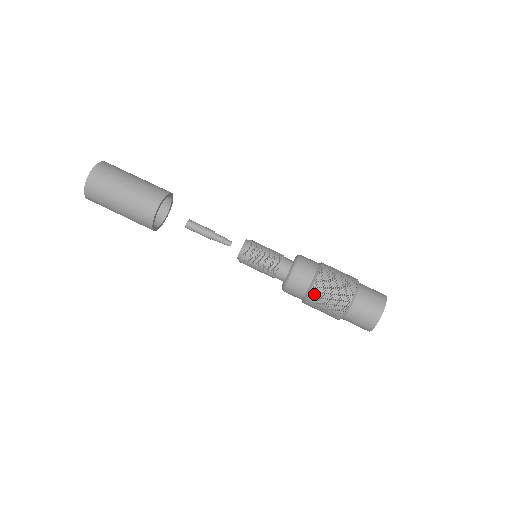
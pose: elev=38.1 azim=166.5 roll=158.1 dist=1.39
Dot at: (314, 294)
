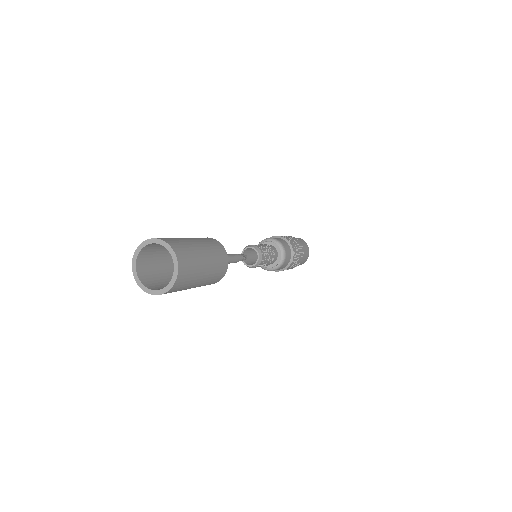
Dot at: occluded
